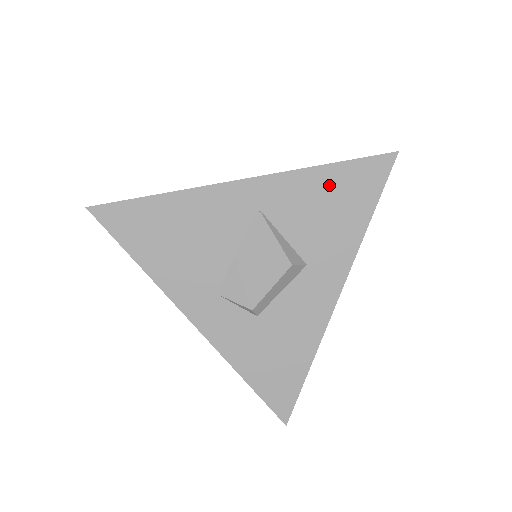
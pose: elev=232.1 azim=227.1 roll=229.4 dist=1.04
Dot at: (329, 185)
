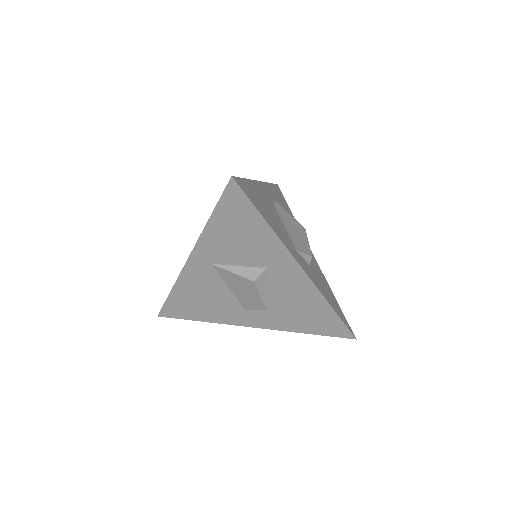
Dot at: (224, 226)
